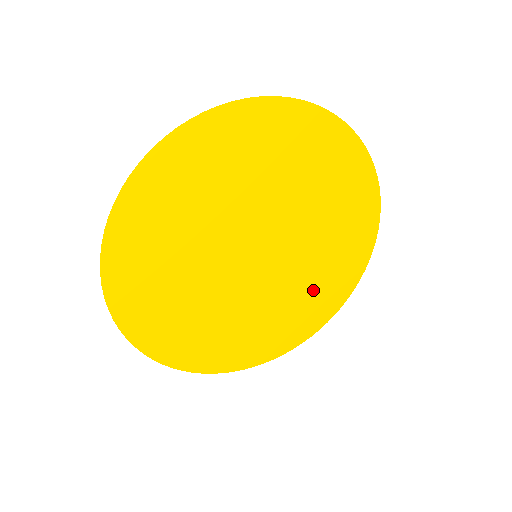
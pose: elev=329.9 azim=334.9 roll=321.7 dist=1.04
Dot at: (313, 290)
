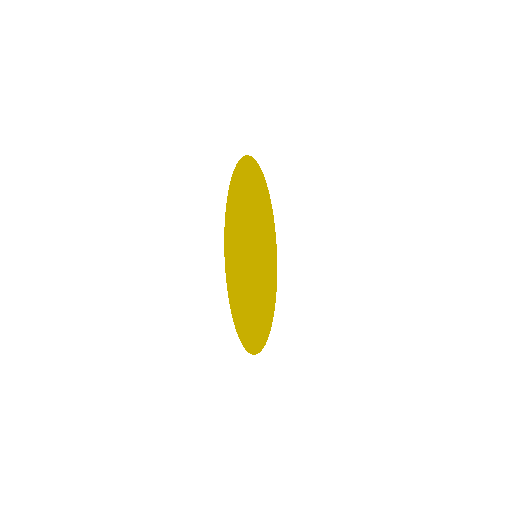
Dot at: (268, 292)
